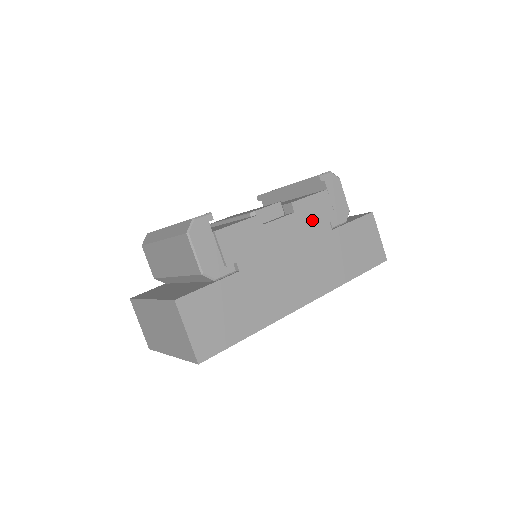
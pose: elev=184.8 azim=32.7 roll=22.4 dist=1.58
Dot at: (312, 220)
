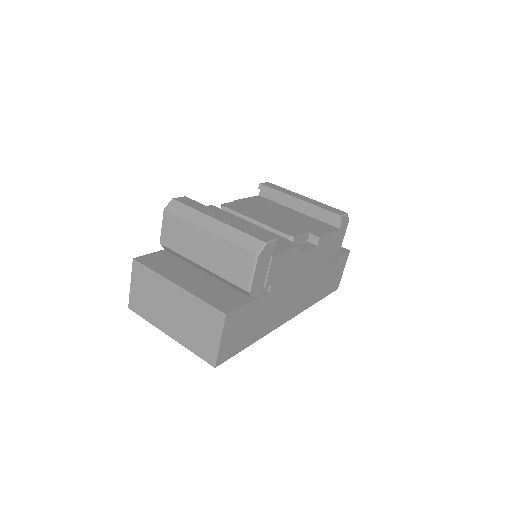
Dot at: (322, 253)
